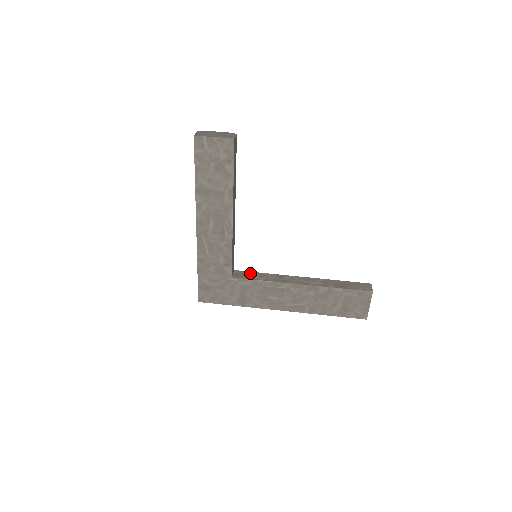
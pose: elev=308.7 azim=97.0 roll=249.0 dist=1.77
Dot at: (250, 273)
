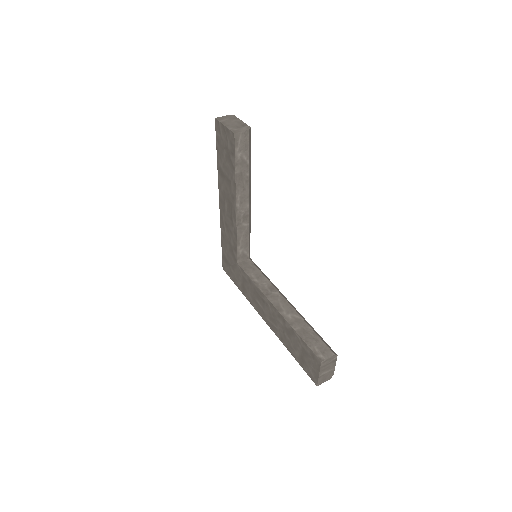
Dot at: (255, 269)
